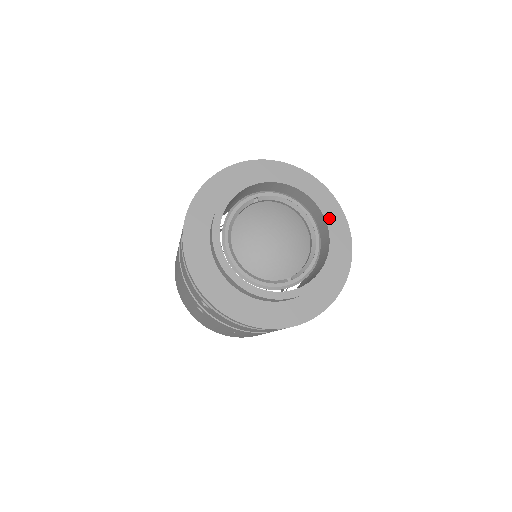
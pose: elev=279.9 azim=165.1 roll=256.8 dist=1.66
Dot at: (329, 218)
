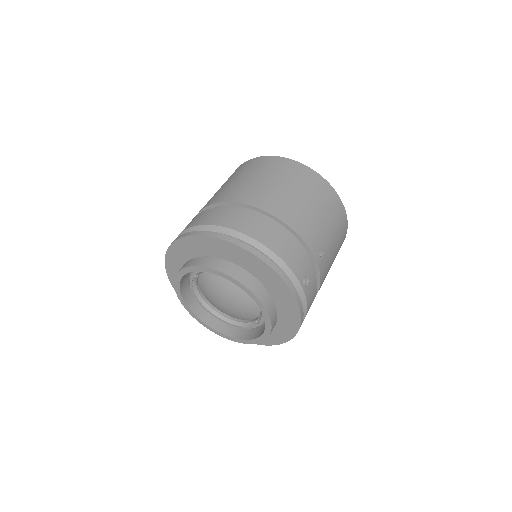
Dot at: (243, 287)
